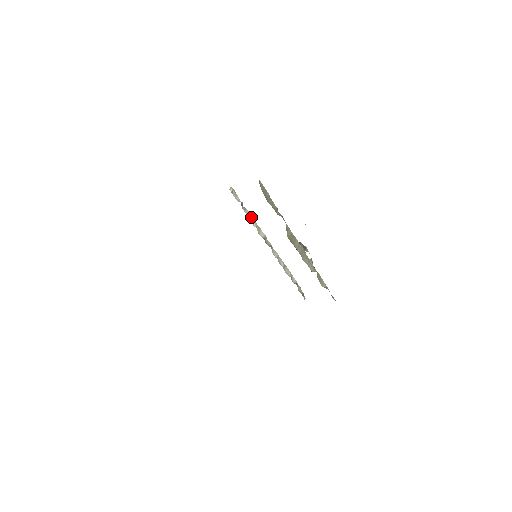
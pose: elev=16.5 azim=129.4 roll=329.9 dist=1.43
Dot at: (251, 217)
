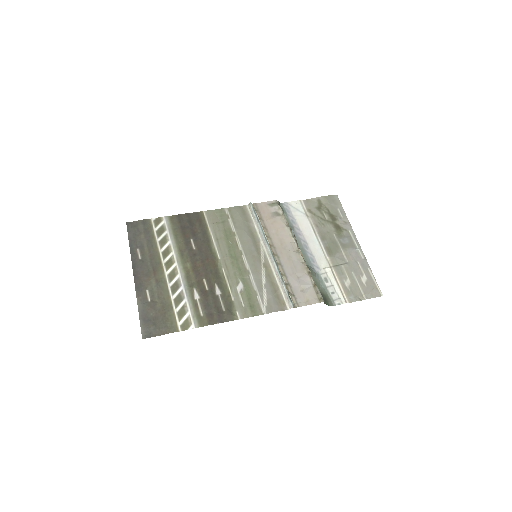
Dot at: (282, 278)
